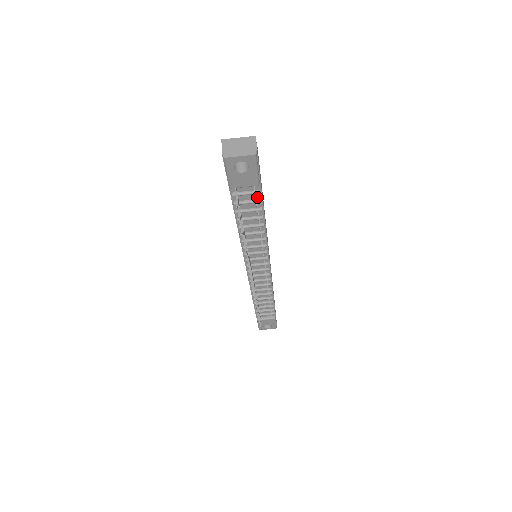
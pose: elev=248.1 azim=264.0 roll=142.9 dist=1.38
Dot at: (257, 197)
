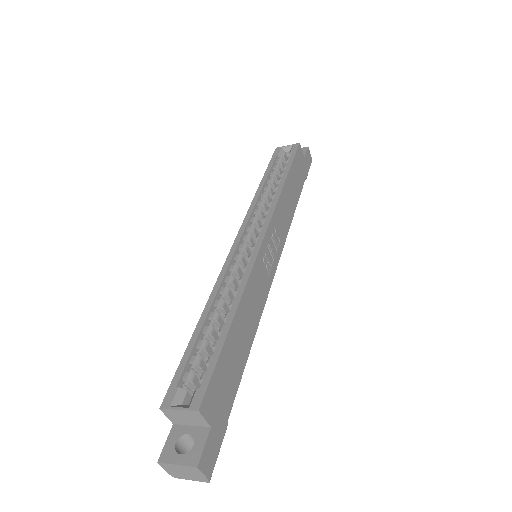
Dot at: occluded
